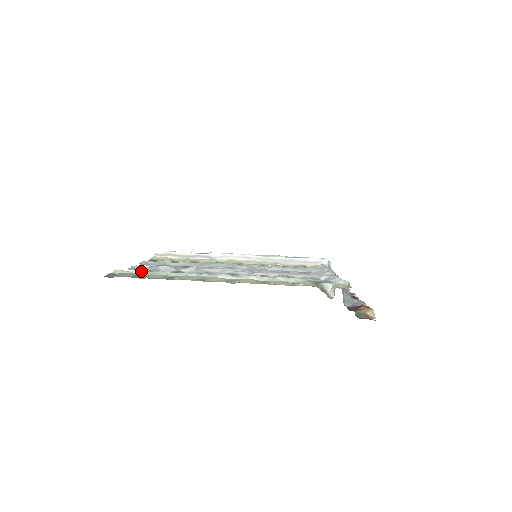
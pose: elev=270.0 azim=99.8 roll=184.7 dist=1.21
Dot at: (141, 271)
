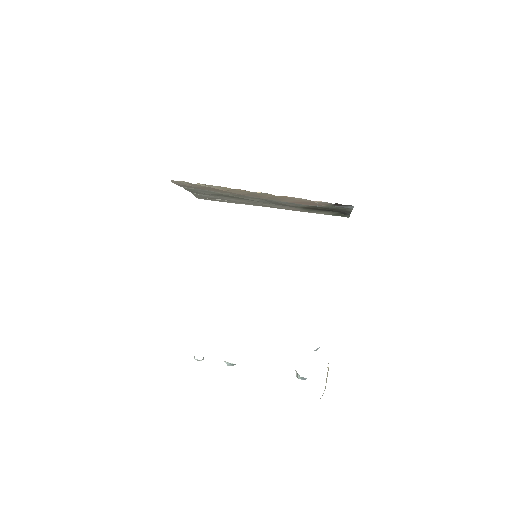
Dot at: occluded
